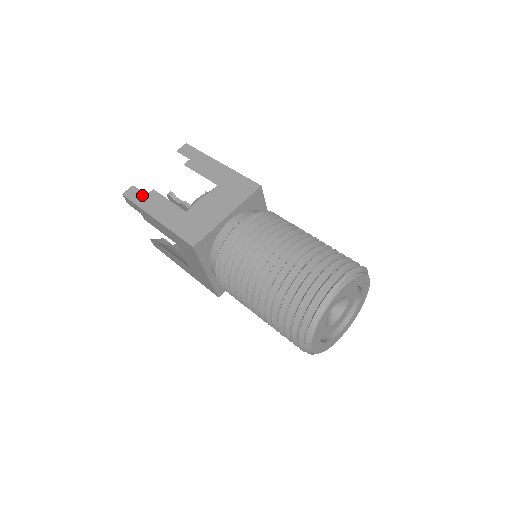
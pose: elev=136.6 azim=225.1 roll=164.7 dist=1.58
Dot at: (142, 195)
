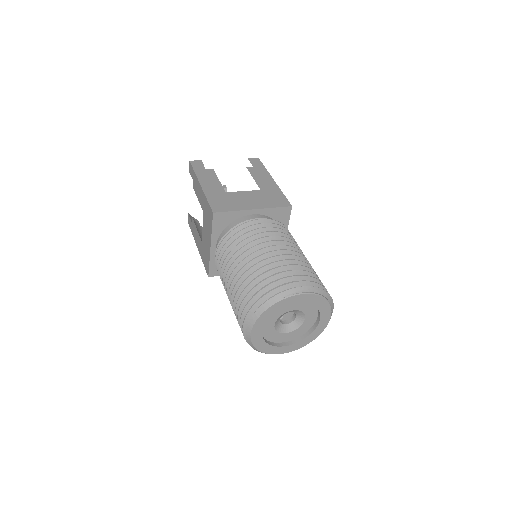
Dot at: (203, 168)
